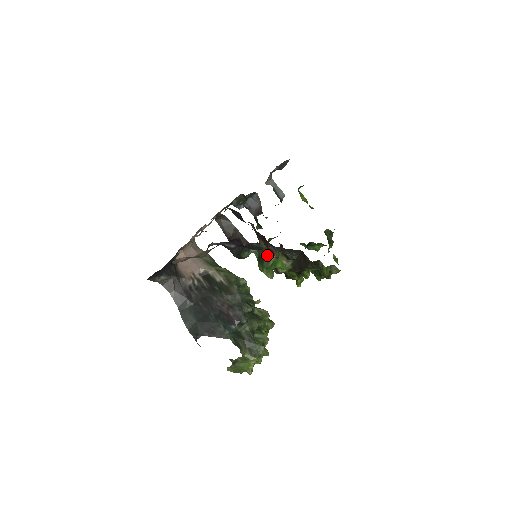
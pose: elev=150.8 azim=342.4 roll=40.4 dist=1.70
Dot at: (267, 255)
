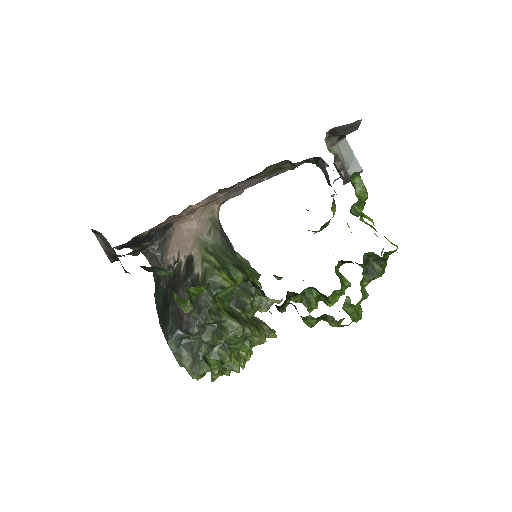
Dot at: (170, 287)
